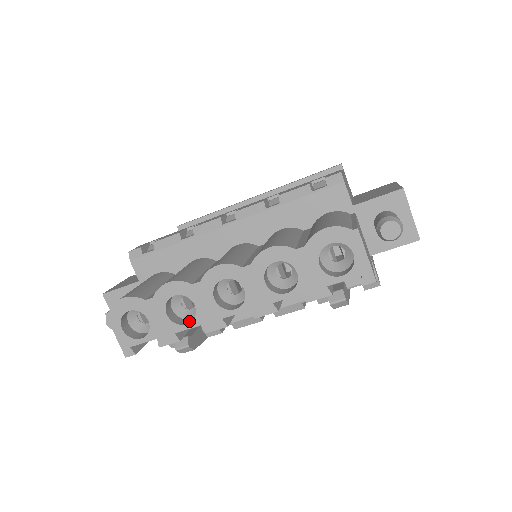
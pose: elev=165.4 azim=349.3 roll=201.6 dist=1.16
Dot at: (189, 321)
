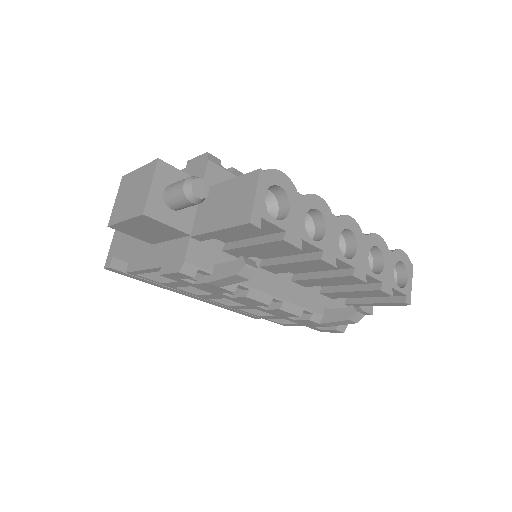
Dot at: occluded
